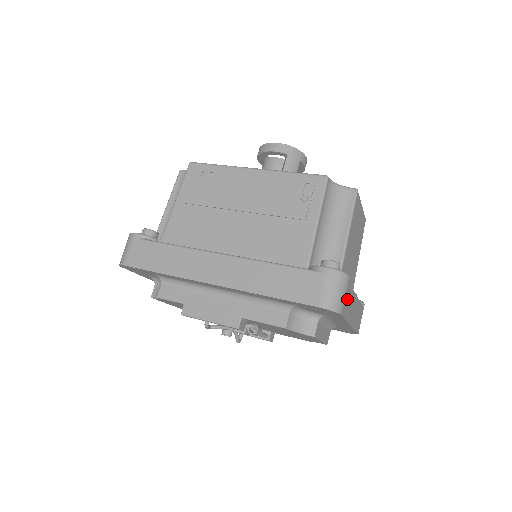
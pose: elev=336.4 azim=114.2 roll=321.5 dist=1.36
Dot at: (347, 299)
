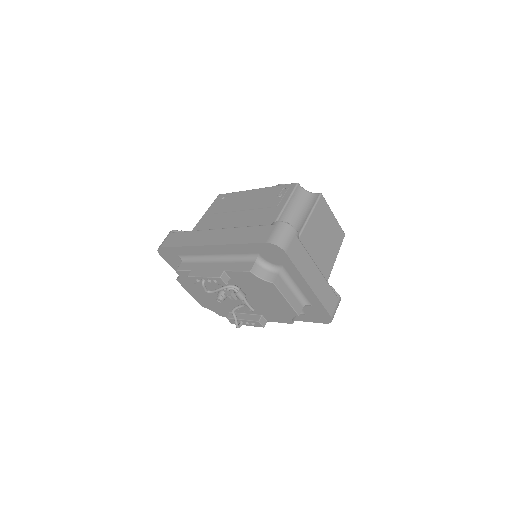
Dot at: (295, 248)
